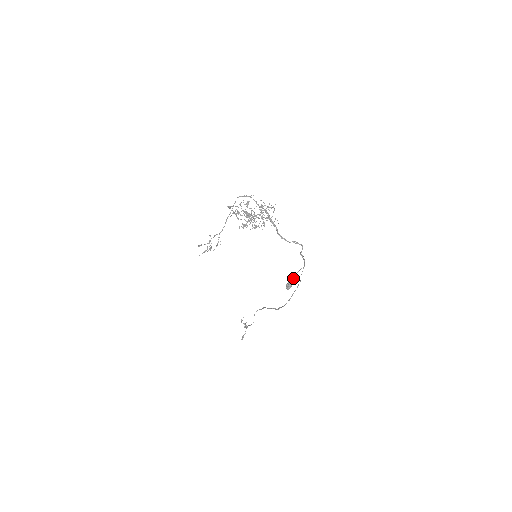
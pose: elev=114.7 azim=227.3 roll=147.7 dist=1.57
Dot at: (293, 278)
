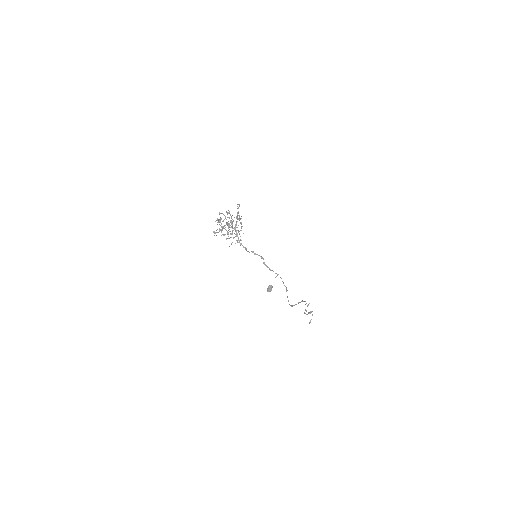
Dot at: occluded
